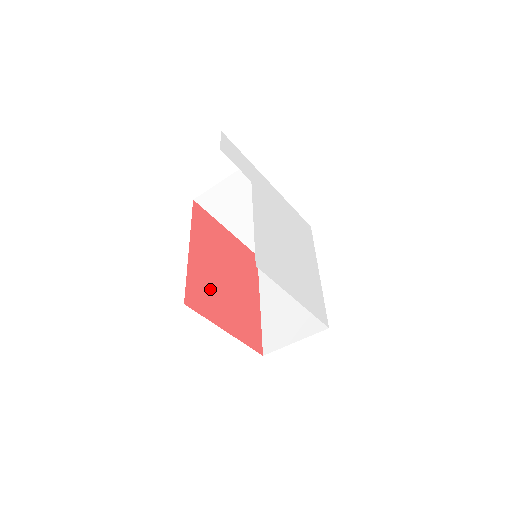
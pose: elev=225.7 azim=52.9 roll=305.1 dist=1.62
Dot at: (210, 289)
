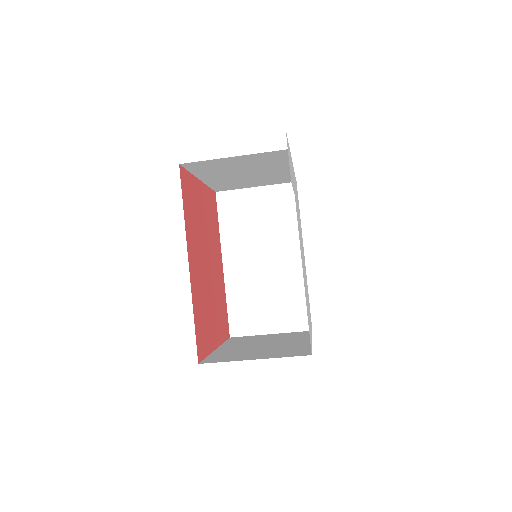
Dot at: (204, 307)
